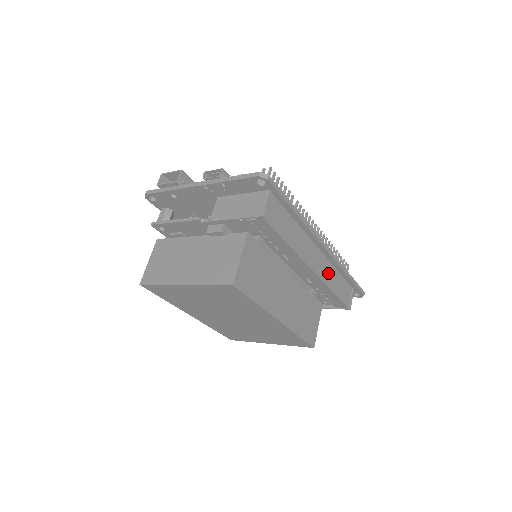
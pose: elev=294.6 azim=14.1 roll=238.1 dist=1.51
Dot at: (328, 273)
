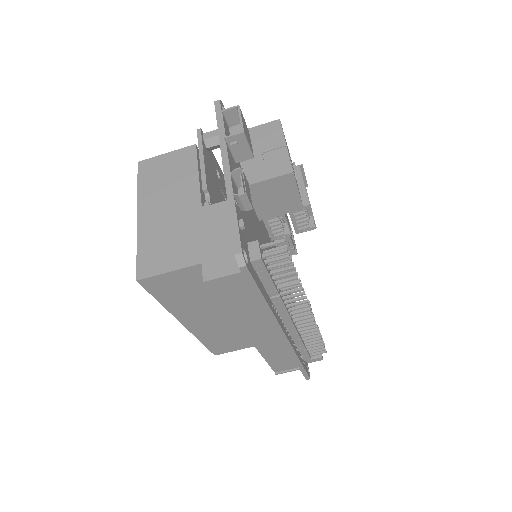
Dot at: (273, 347)
